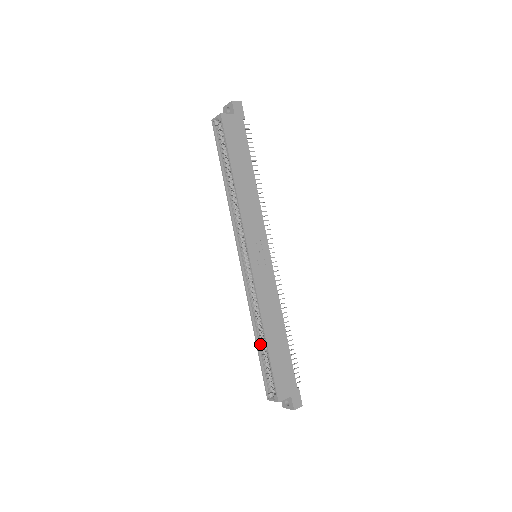
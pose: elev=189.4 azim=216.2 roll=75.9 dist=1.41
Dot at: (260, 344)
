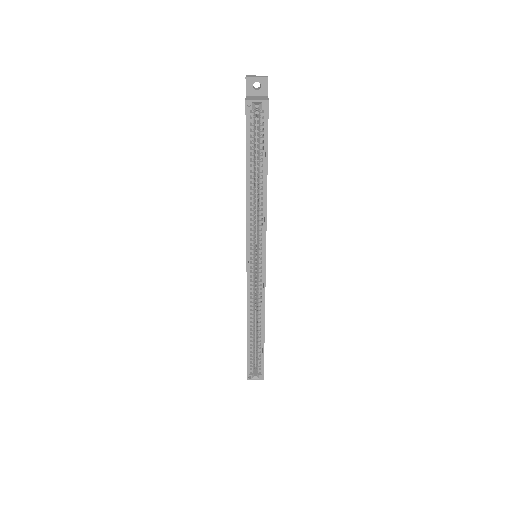
Dot at: (250, 337)
